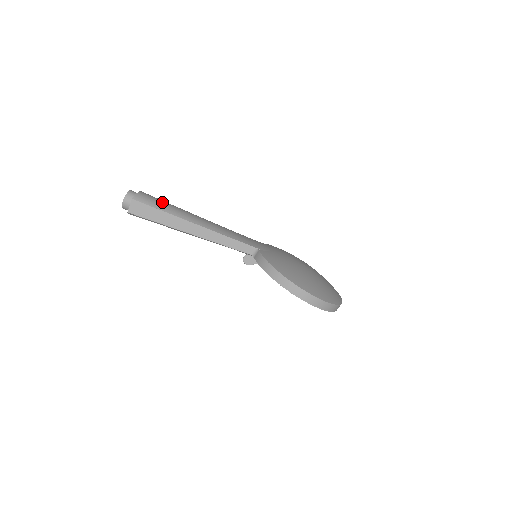
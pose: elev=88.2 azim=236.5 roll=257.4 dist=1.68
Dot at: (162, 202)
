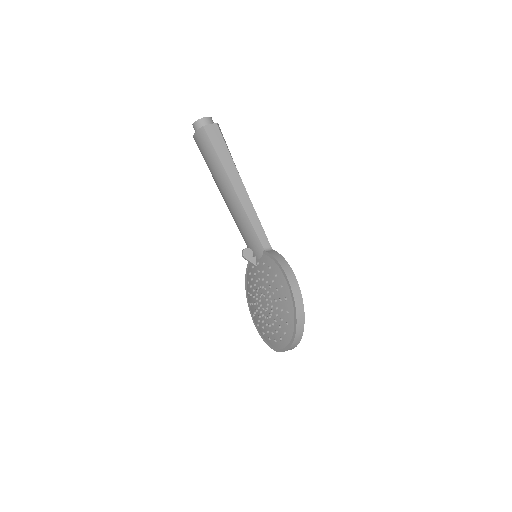
Dot at: occluded
